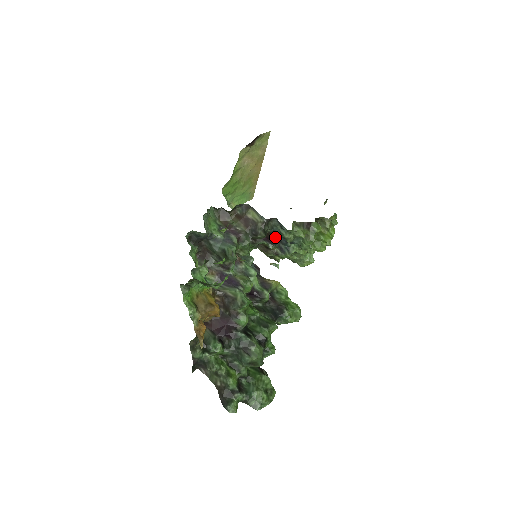
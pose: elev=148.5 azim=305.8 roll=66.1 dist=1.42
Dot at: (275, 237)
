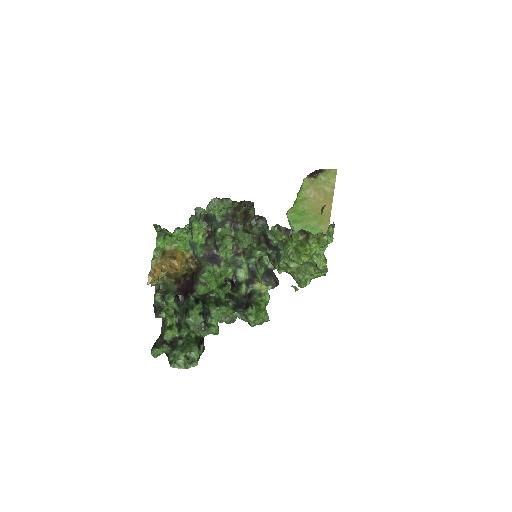
Dot at: occluded
